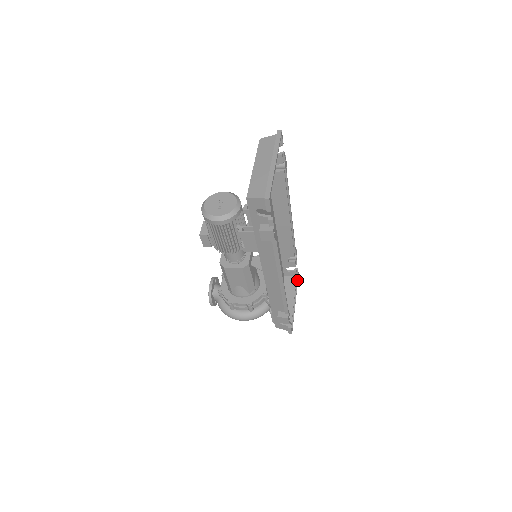
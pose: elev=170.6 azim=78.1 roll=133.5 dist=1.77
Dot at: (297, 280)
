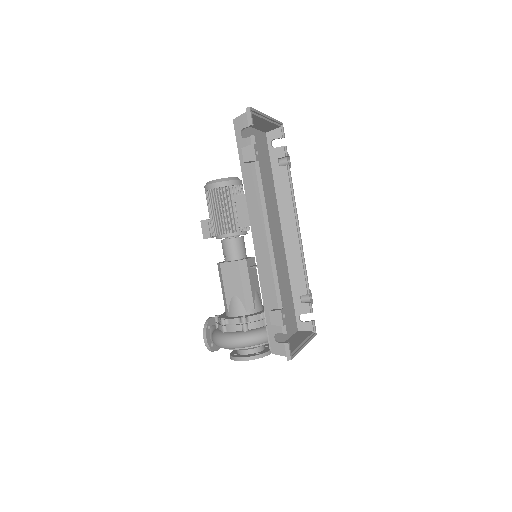
Dot at: (313, 334)
